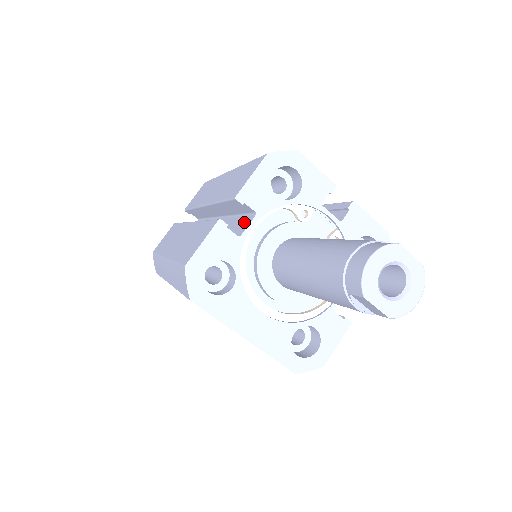
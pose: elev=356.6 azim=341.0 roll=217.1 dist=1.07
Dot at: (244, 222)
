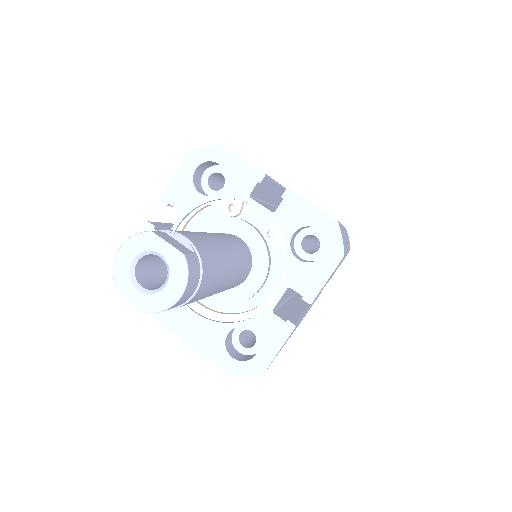
Dot at: occluded
